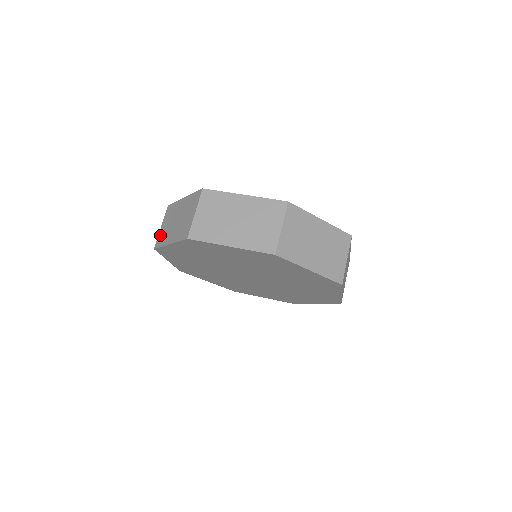
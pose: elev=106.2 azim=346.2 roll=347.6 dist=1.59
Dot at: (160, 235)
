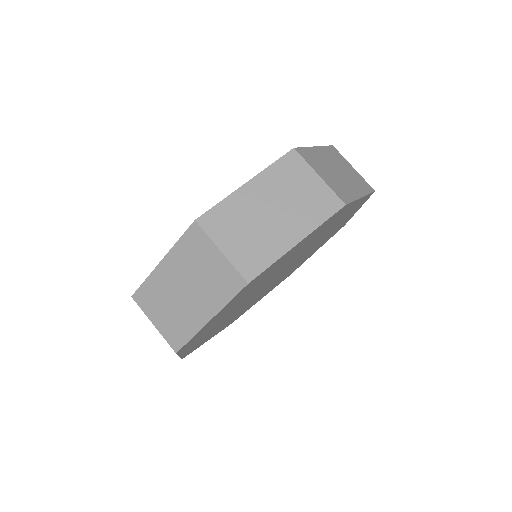
Dot at: (167, 332)
